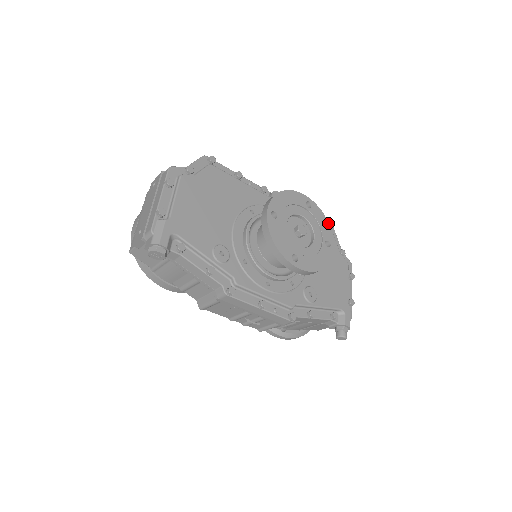
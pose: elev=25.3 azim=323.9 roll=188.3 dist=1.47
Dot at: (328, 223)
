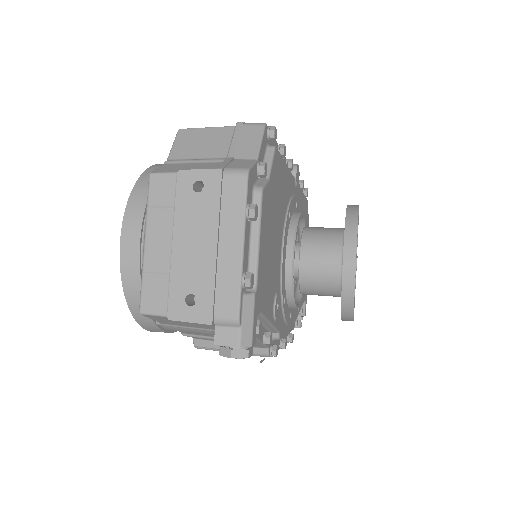
Dot at: occluded
